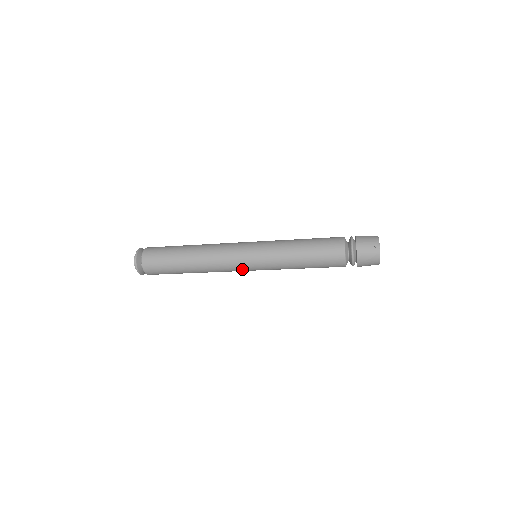
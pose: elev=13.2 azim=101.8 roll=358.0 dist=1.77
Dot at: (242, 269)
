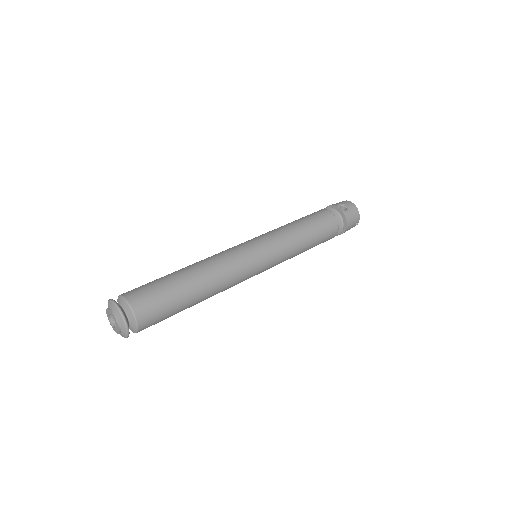
Dot at: occluded
